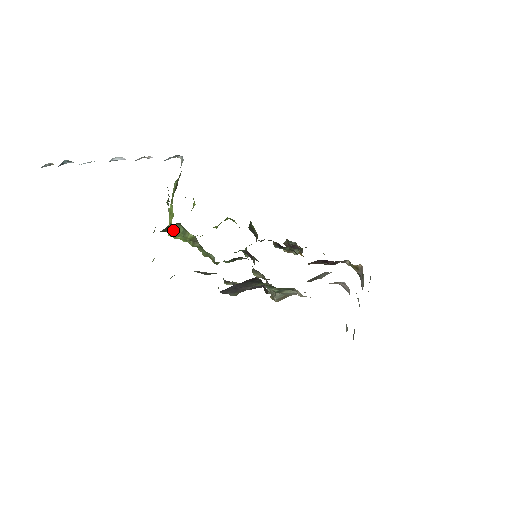
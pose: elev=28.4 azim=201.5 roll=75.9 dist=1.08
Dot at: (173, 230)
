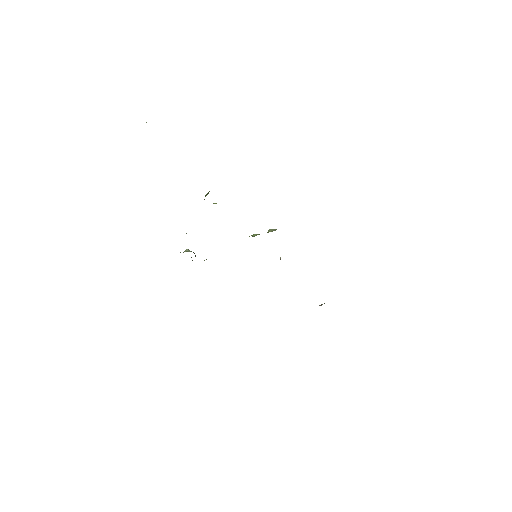
Dot at: occluded
